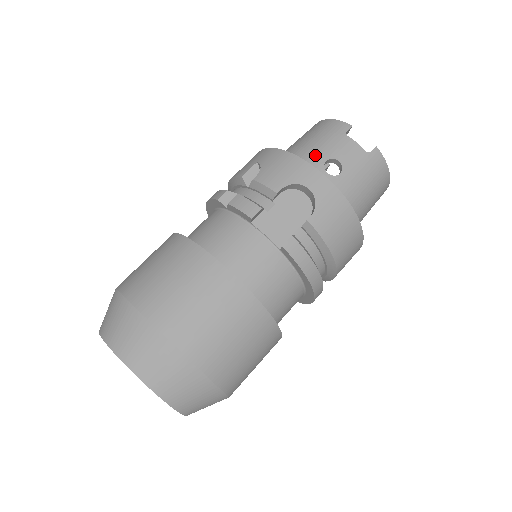
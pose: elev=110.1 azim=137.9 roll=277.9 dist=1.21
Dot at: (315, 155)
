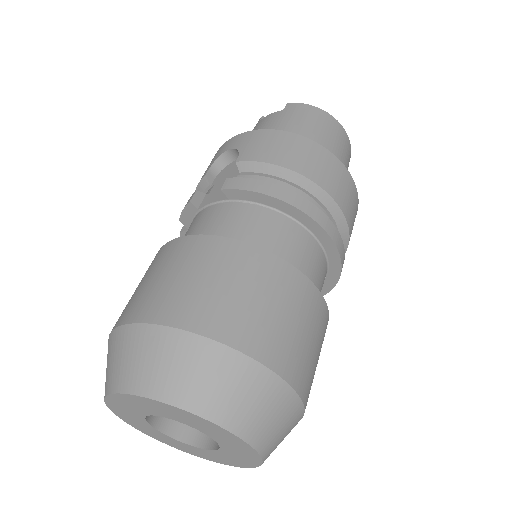
Dot at: occluded
